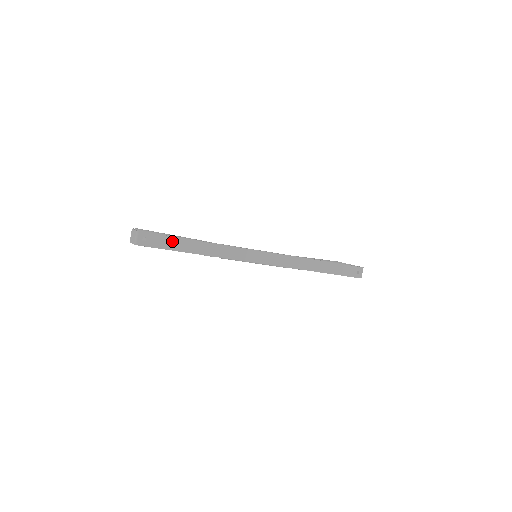
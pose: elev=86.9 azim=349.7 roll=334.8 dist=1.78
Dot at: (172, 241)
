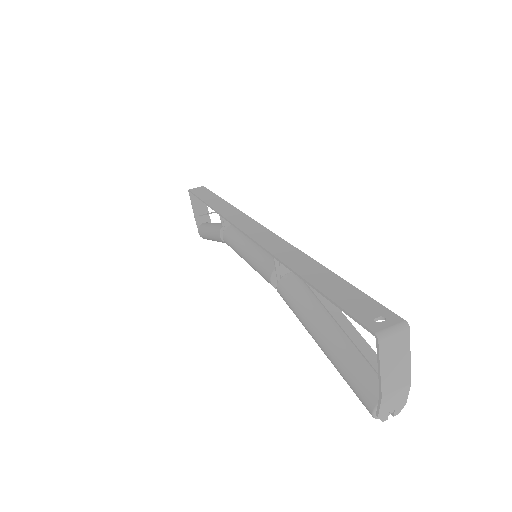
Dot at: (209, 195)
